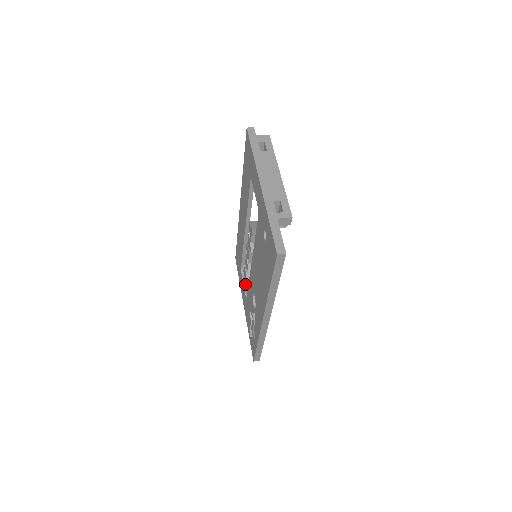
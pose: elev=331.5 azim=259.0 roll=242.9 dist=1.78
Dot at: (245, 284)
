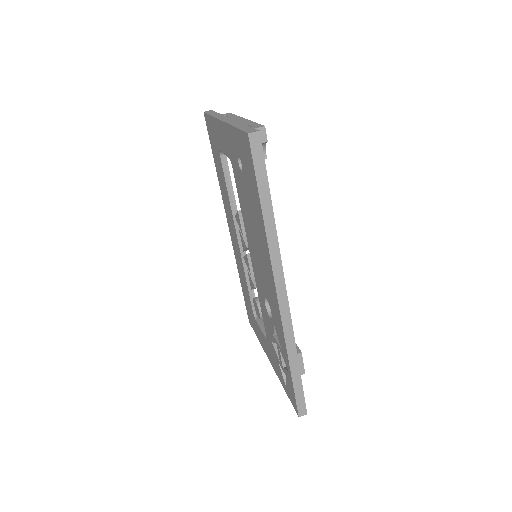
Dot at: (262, 326)
